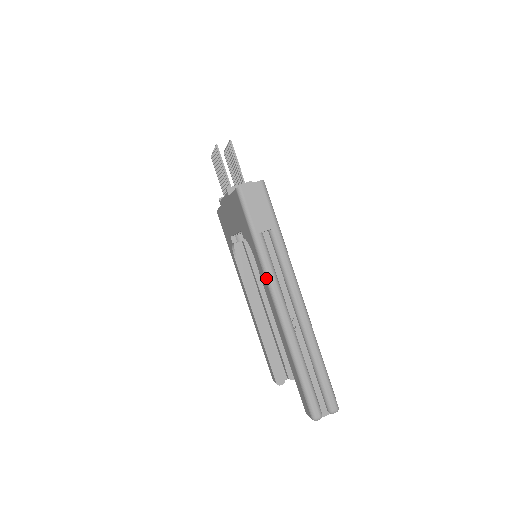
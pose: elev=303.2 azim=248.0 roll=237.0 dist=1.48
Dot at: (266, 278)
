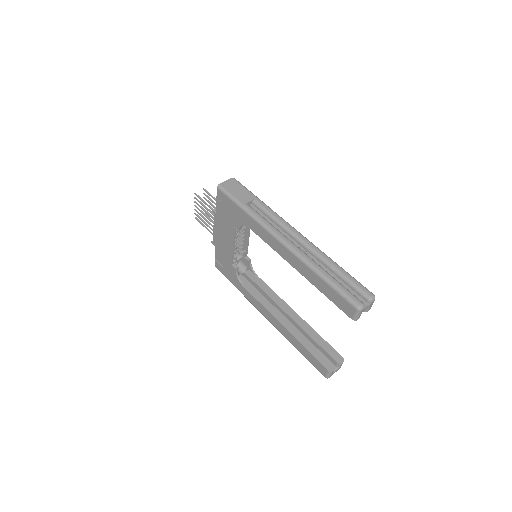
Dot at: (264, 228)
